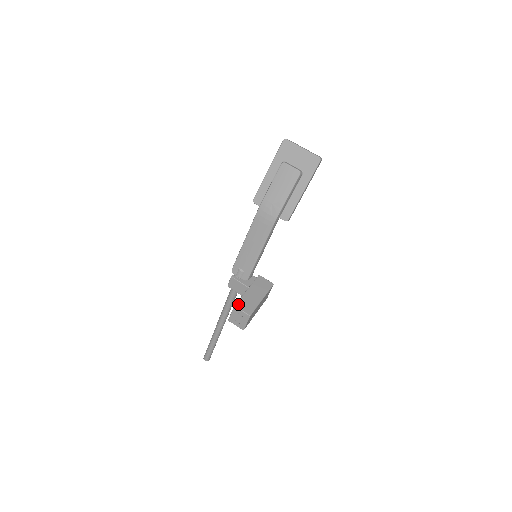
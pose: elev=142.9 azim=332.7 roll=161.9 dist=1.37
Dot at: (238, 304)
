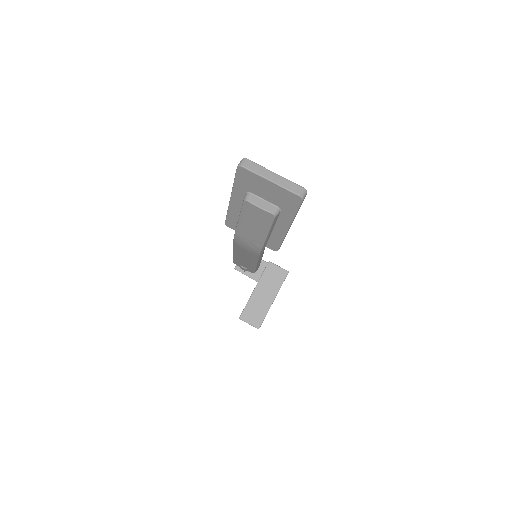
Dot at: (243, 315)
